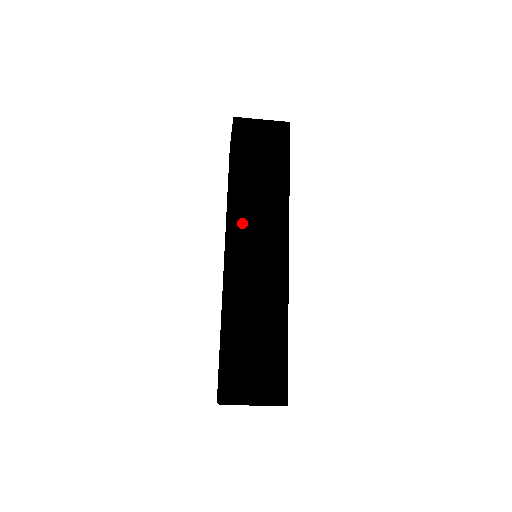
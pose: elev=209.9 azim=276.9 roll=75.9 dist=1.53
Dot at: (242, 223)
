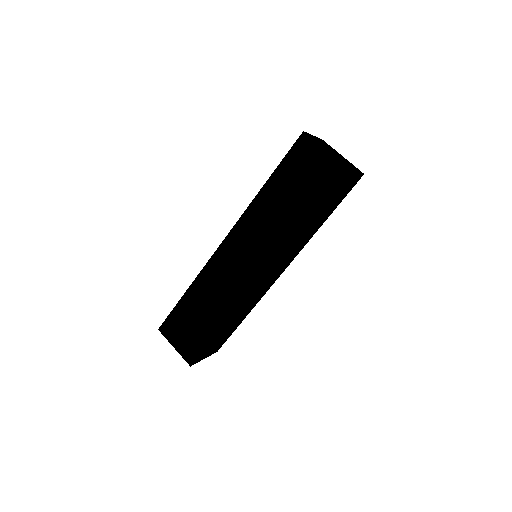
Dot at: (281, 260)
